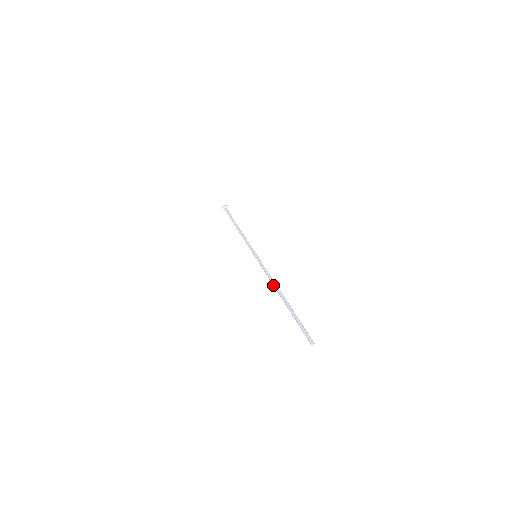
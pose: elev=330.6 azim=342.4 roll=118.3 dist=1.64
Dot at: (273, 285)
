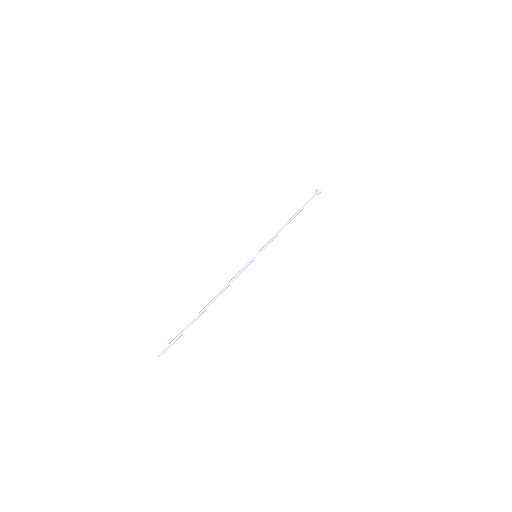
Dot at: (221, 291)
